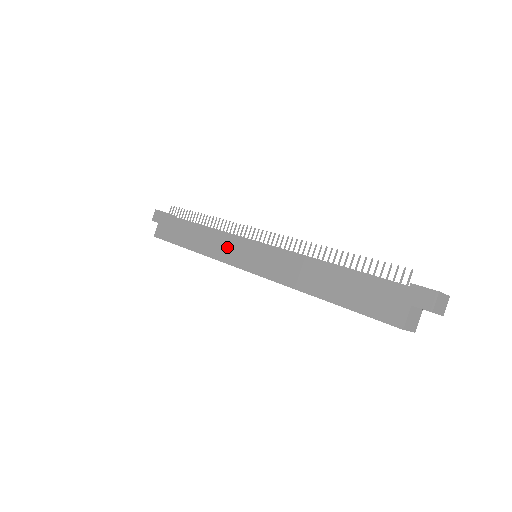
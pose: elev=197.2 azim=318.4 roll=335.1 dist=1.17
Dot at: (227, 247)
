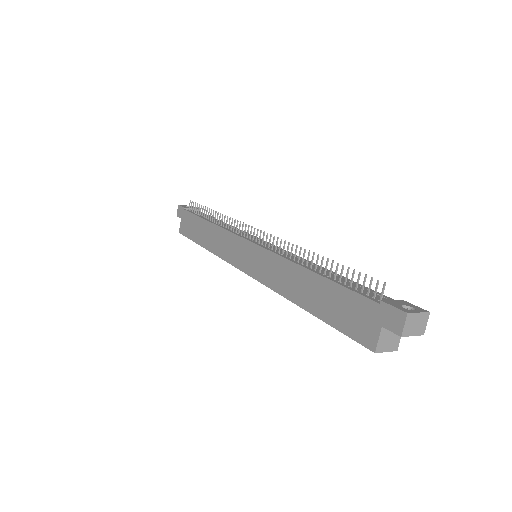
Dot at: (230, 247)
